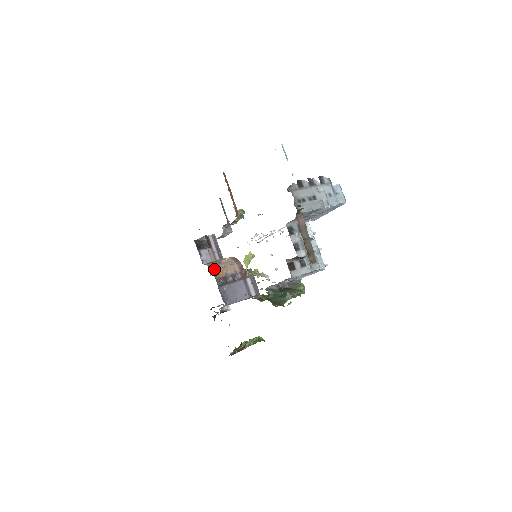
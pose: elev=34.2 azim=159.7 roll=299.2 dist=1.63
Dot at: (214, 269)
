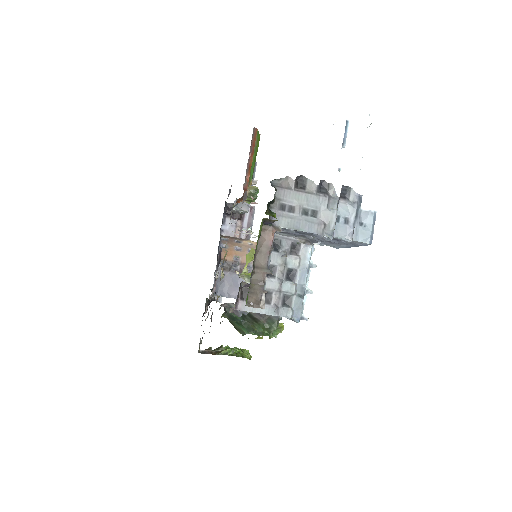
Dot at: occluded
